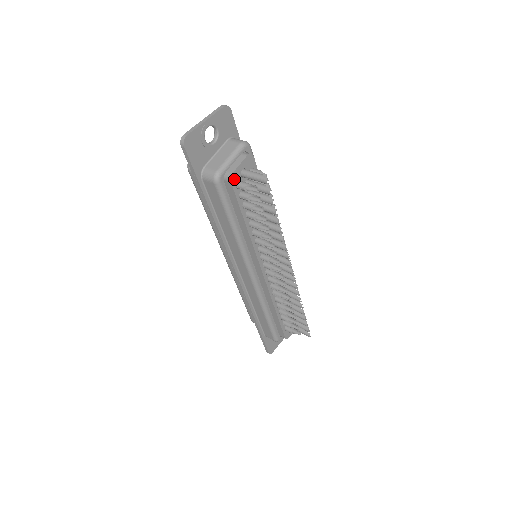
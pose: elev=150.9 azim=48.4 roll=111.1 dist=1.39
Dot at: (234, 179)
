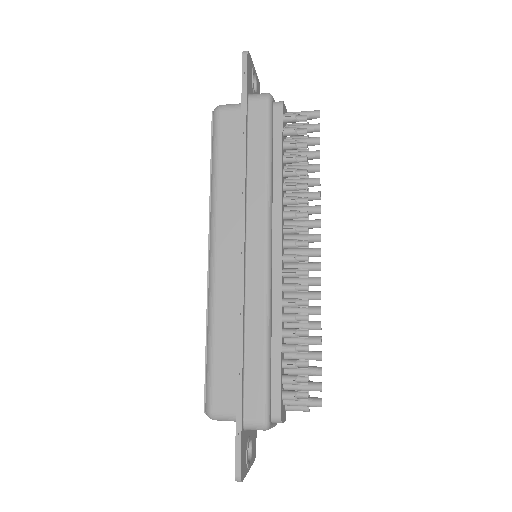
Dot at: (283, 108)
